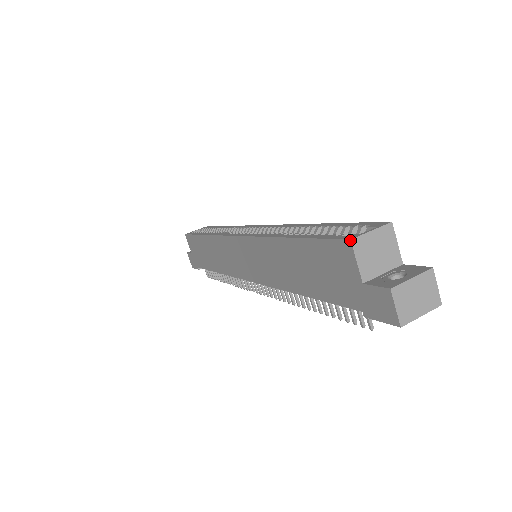
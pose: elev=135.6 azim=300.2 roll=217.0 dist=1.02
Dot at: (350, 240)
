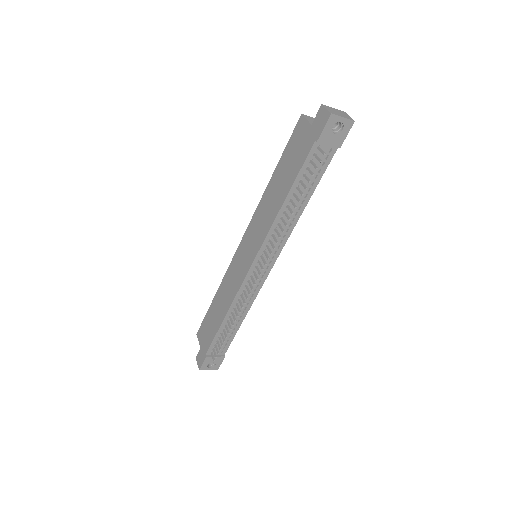
Dot at: (301, 114)
